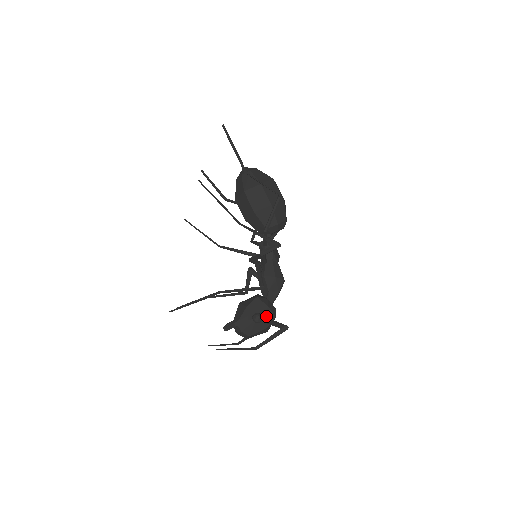
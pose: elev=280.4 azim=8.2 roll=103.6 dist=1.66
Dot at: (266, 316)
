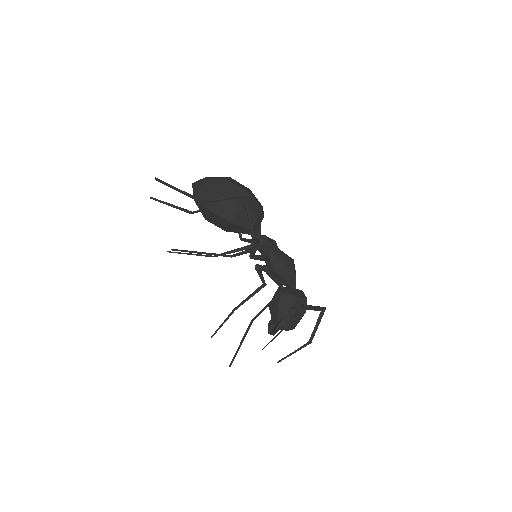
Dot at: (299, 305)
